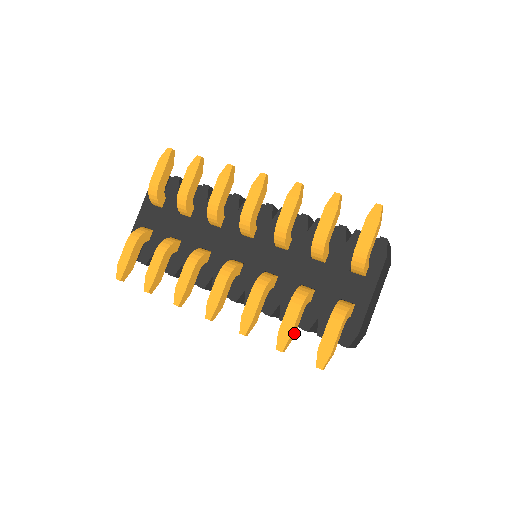
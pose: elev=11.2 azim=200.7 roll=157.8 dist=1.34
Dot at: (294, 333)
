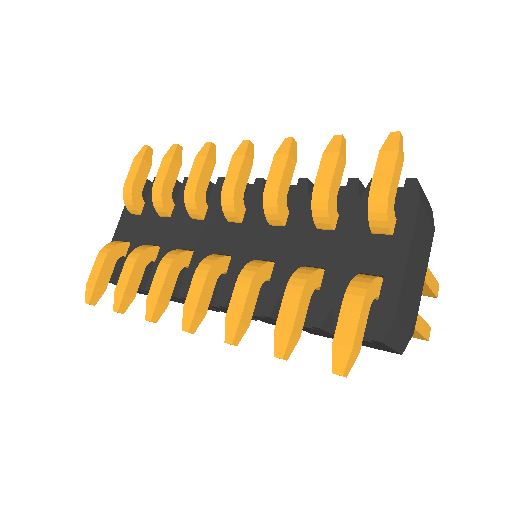
Dot at: (299, 330)
